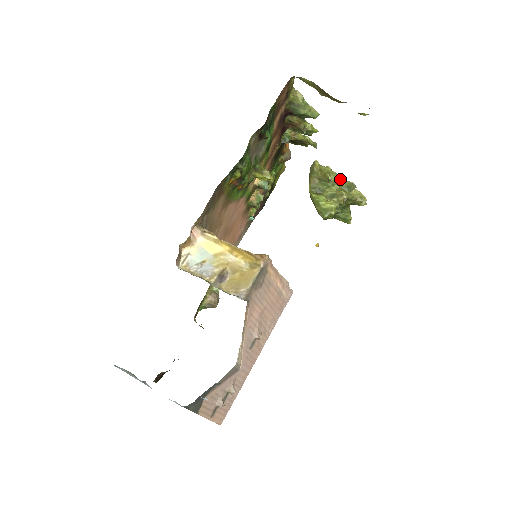
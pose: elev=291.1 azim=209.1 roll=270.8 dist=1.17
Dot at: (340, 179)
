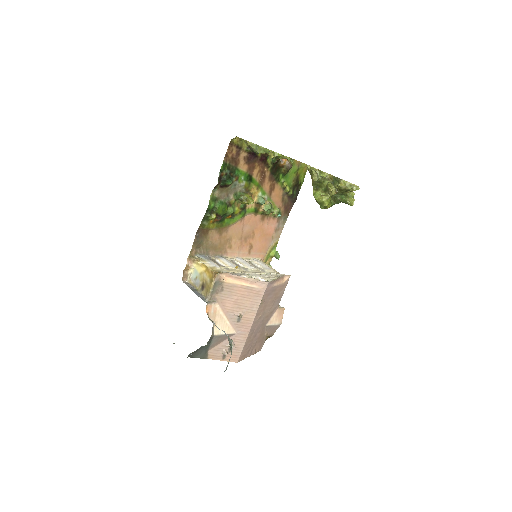
Dot at: (329, 175)
